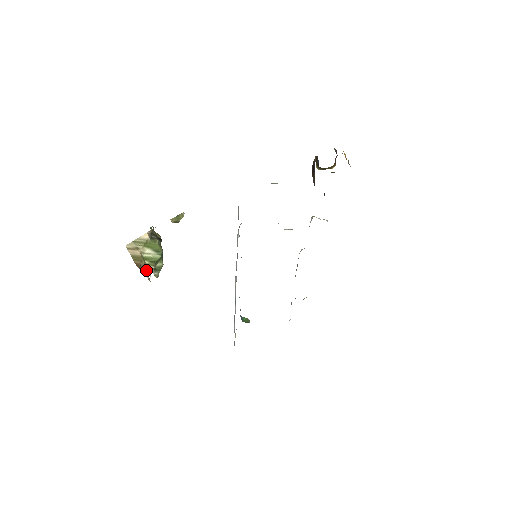
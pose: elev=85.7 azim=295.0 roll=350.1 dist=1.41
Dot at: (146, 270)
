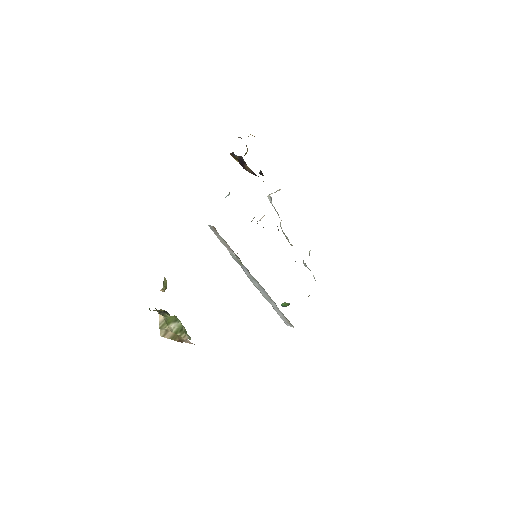
Dot at: occluded
